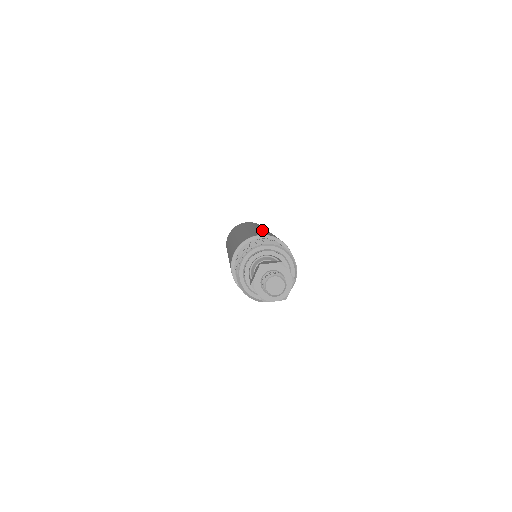
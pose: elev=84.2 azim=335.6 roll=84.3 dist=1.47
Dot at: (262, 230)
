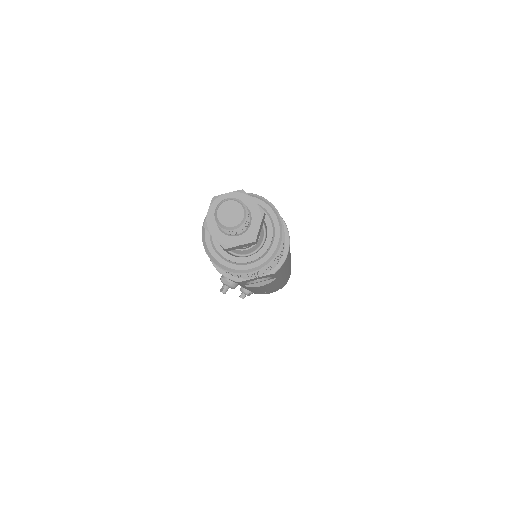
Dot at: occluded
